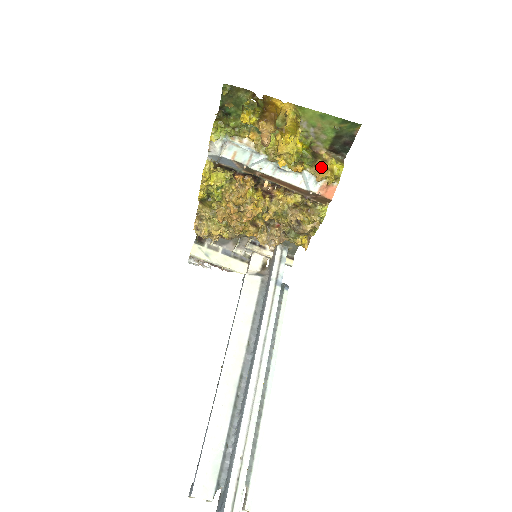
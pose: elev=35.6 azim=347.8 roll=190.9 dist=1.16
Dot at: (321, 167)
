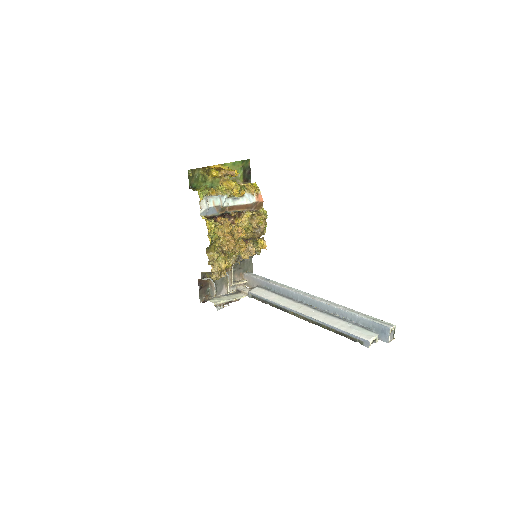
Dot at: (249, 187)
